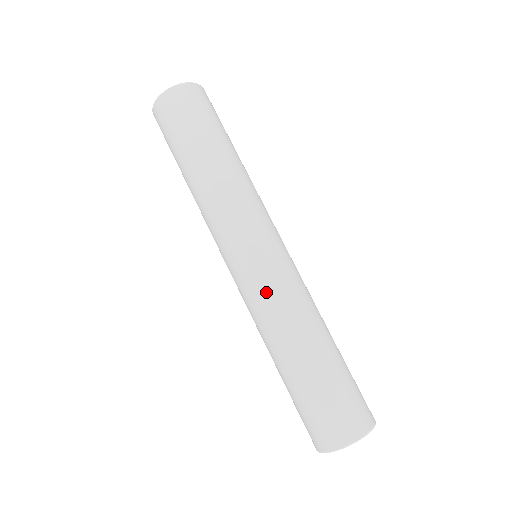
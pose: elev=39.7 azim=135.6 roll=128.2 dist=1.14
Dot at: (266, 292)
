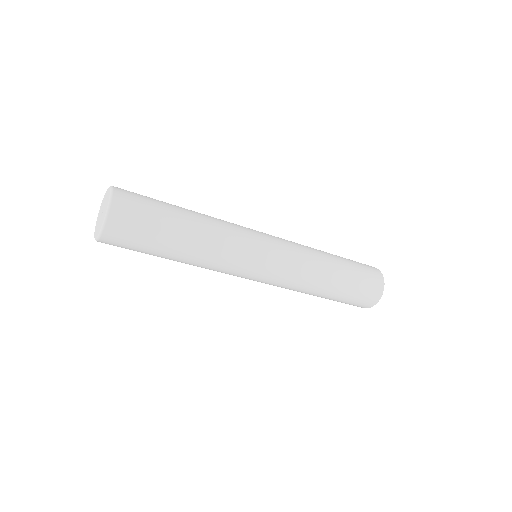
Dot at: (281, 286)
